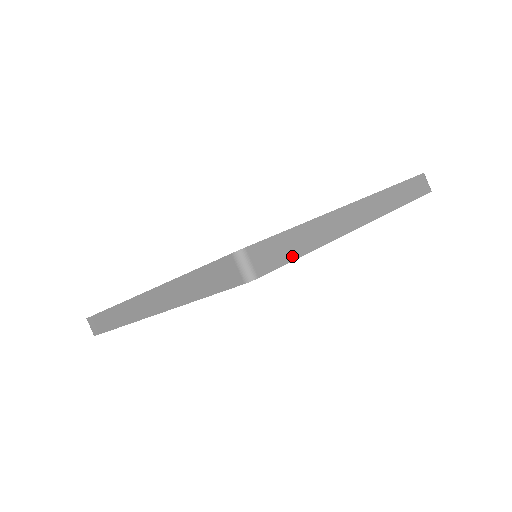
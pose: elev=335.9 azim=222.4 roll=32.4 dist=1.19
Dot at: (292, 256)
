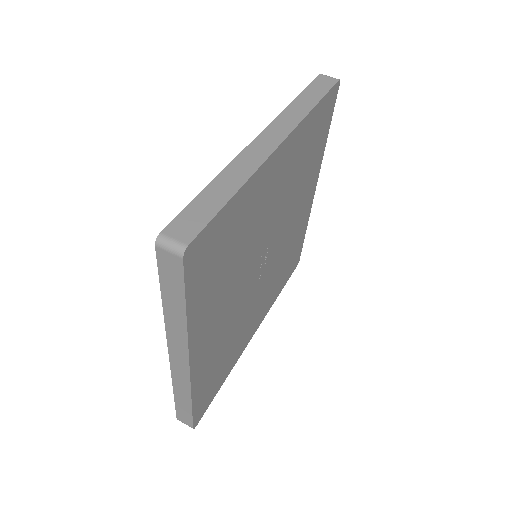
Dot at: (215, 210)
